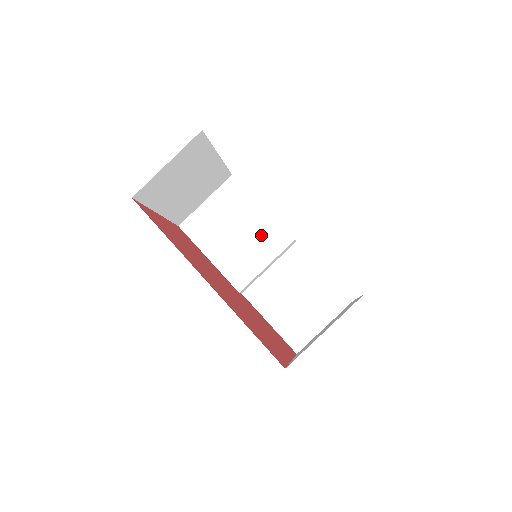
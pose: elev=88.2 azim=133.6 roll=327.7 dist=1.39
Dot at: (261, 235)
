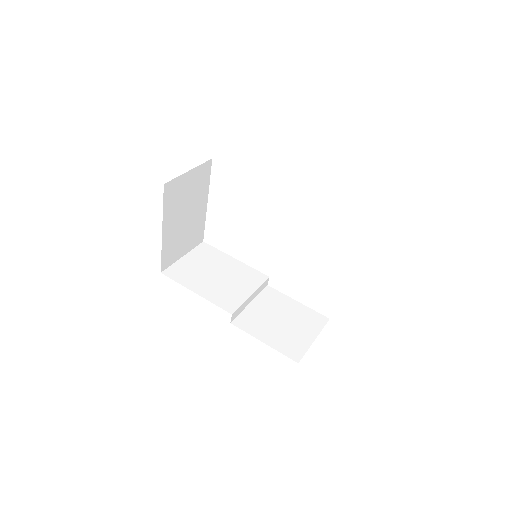
Dot at: (240, 275)
